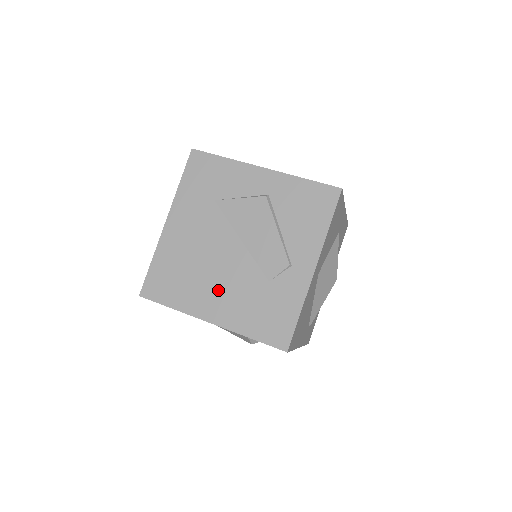
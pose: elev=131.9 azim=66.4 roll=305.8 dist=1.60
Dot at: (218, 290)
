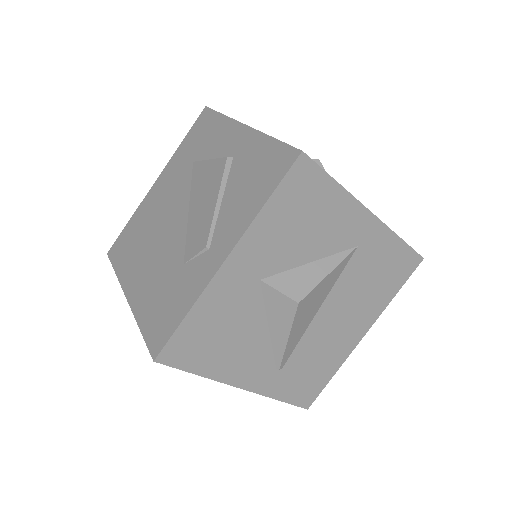
Dot at: (148, 263)
